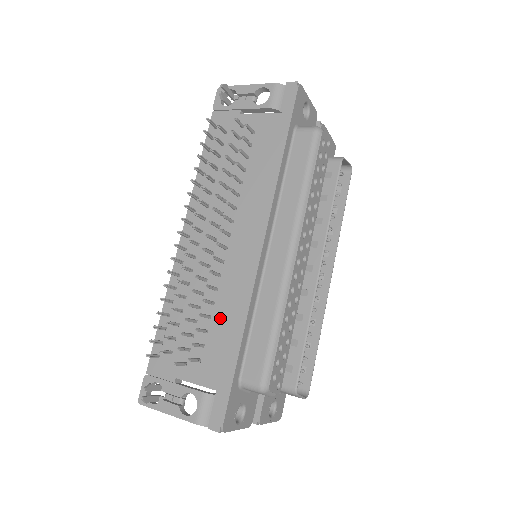
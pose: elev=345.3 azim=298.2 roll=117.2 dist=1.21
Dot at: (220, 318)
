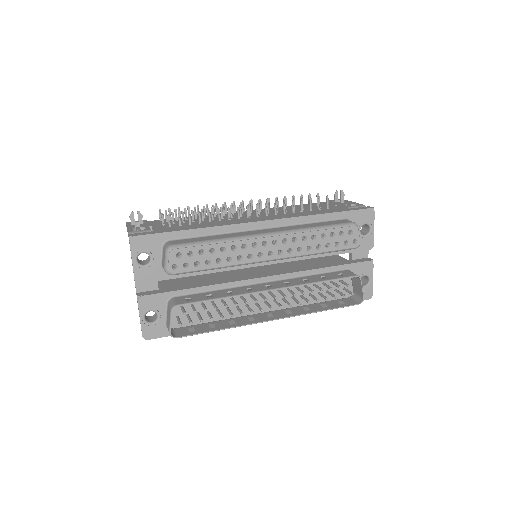
Dot at: (203, 224)
